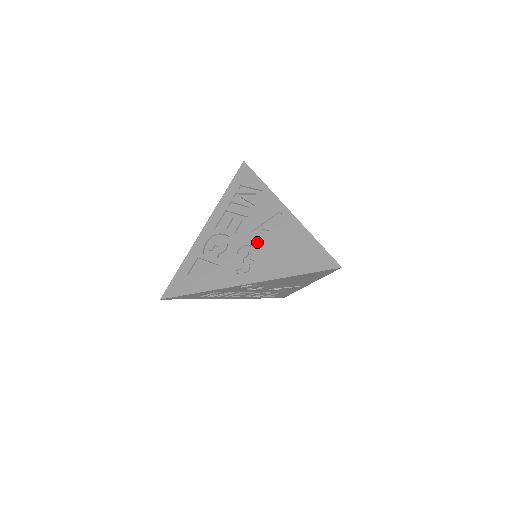
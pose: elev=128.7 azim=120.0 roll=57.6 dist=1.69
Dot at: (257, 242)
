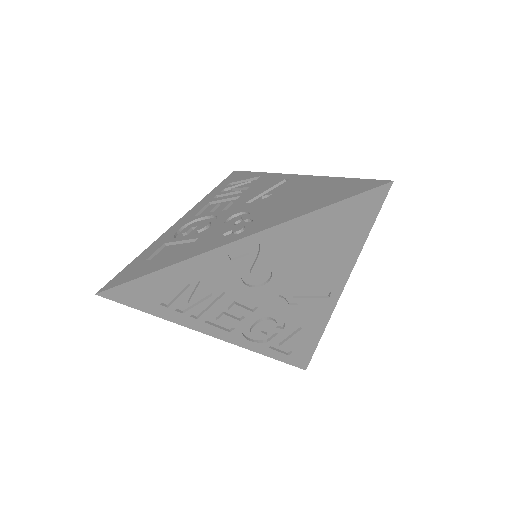
Dot at: (255, 206)
